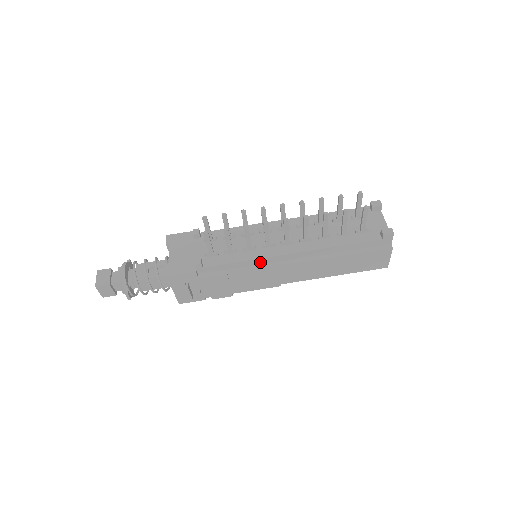
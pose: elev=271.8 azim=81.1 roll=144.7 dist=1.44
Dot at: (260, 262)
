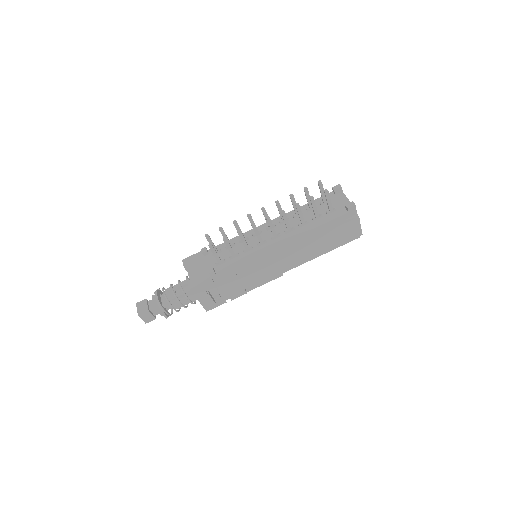
Dot at: (259, 258)
